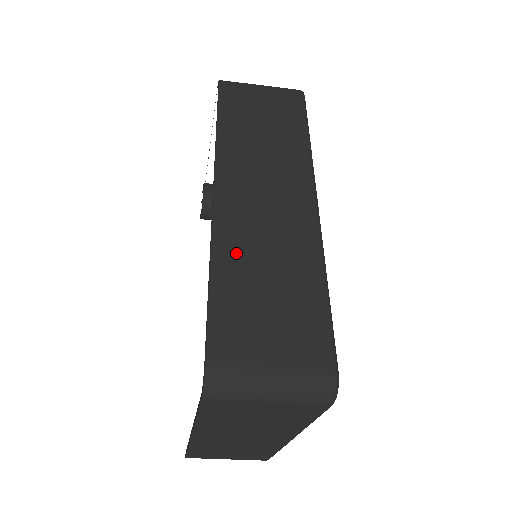
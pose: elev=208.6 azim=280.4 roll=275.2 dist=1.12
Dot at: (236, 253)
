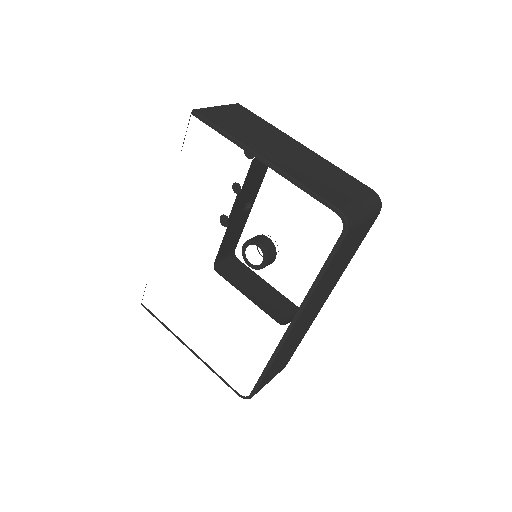
Dot at: (283, 352)
